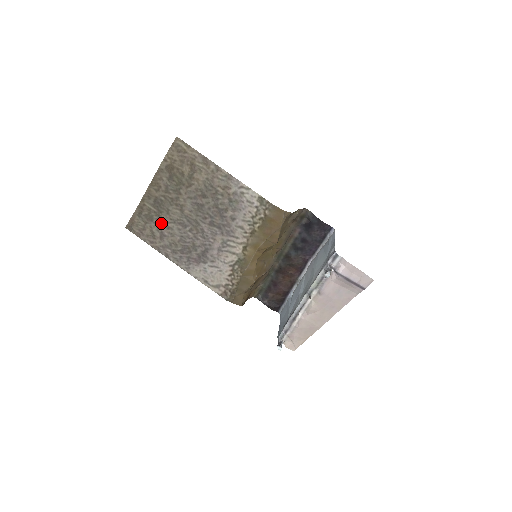
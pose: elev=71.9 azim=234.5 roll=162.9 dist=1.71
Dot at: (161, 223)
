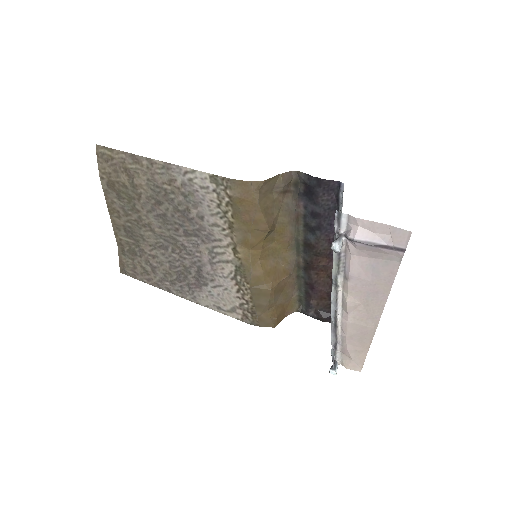
Dot at: (145, 254)
